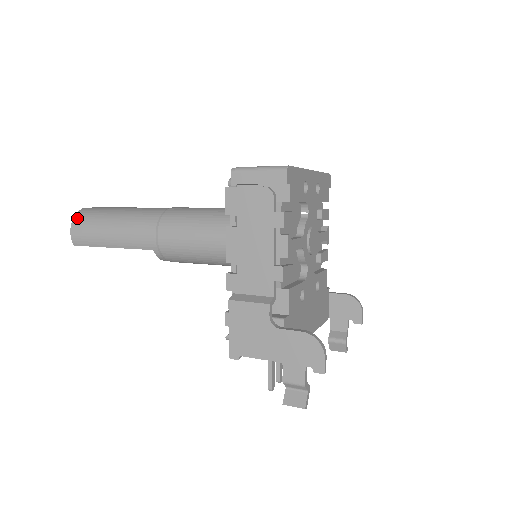
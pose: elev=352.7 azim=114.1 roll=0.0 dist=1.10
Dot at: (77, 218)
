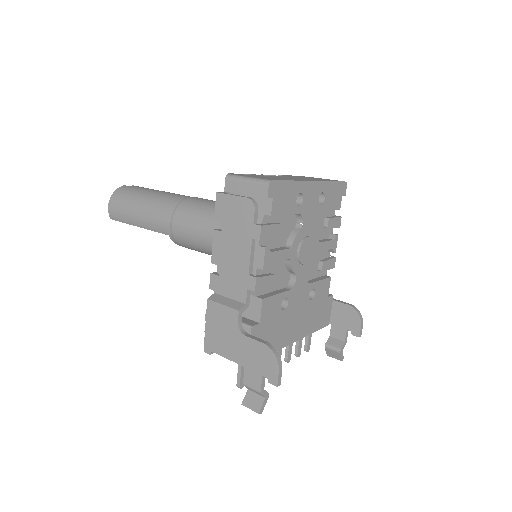
Dot at: (115, 195)
